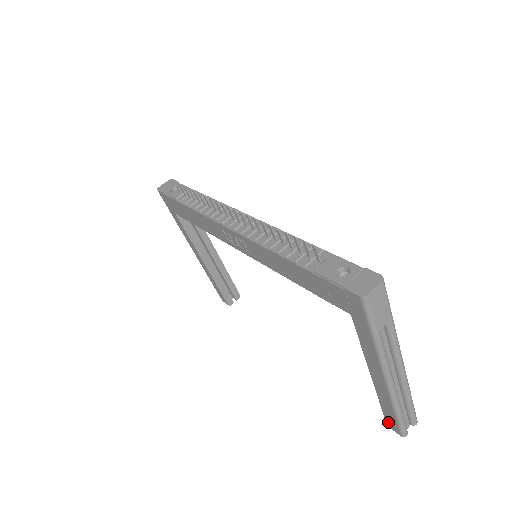
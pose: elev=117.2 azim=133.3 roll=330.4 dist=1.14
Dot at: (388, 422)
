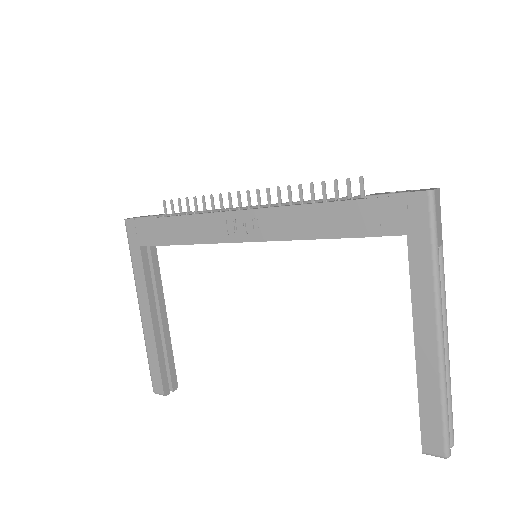
Dot at: (426, 439)
